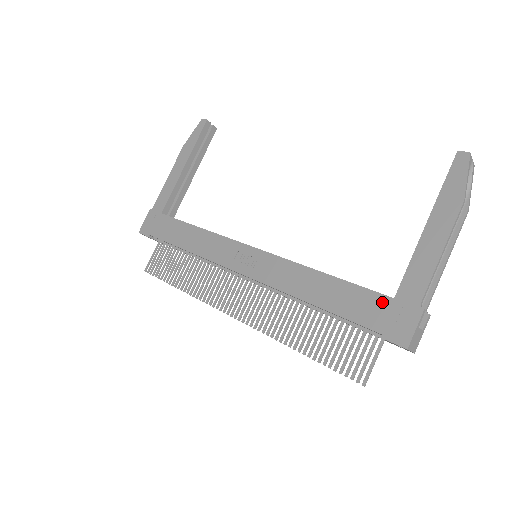
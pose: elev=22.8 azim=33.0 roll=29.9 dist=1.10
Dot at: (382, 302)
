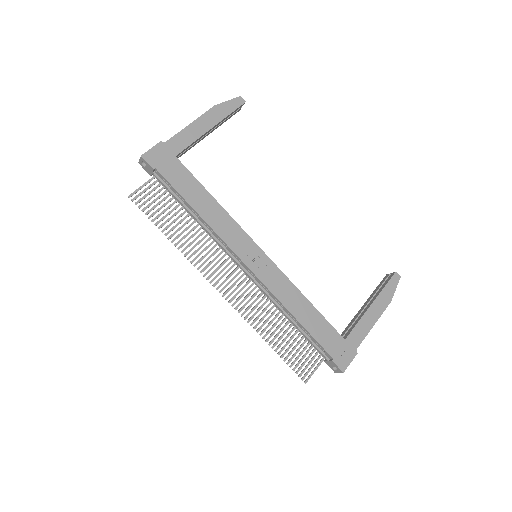
Dot at: (338, 339)
